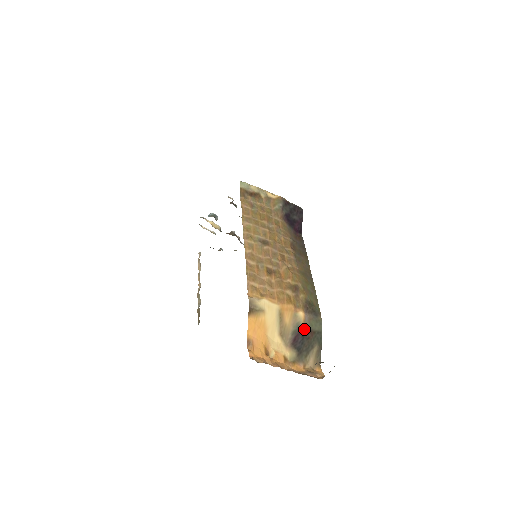
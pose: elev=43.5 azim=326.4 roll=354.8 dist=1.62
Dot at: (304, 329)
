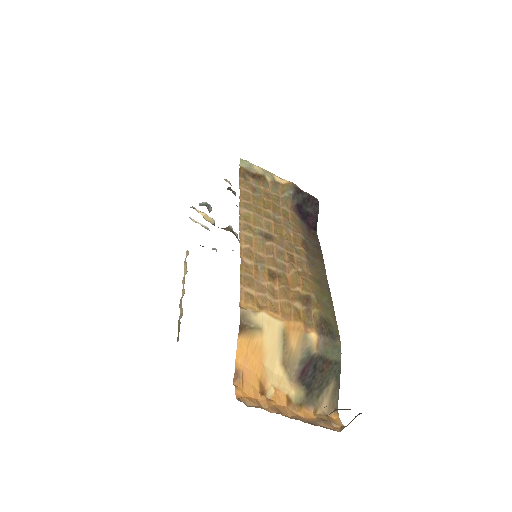
Dot at: (317, 357)
